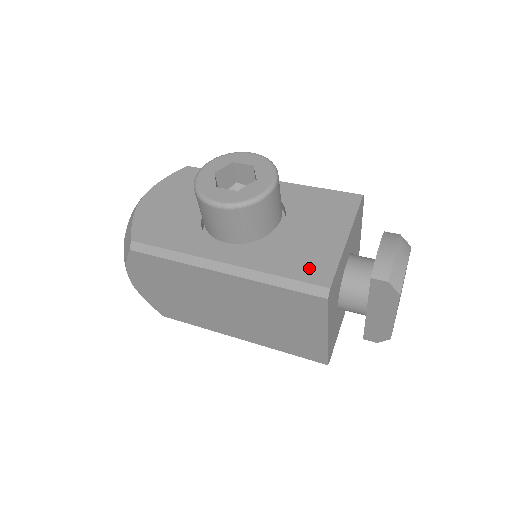
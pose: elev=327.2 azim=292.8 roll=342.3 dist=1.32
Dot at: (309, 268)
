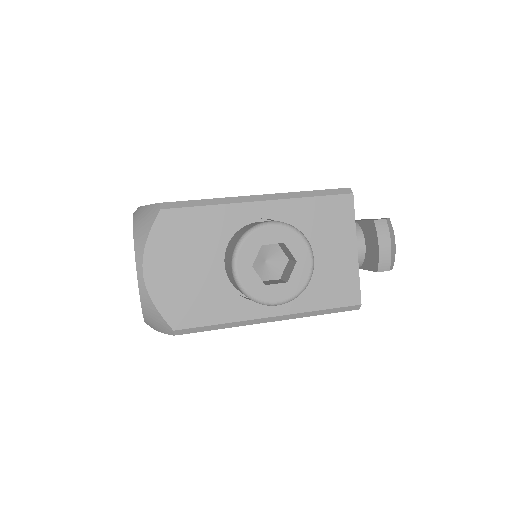
Dot at: (340, 293)
